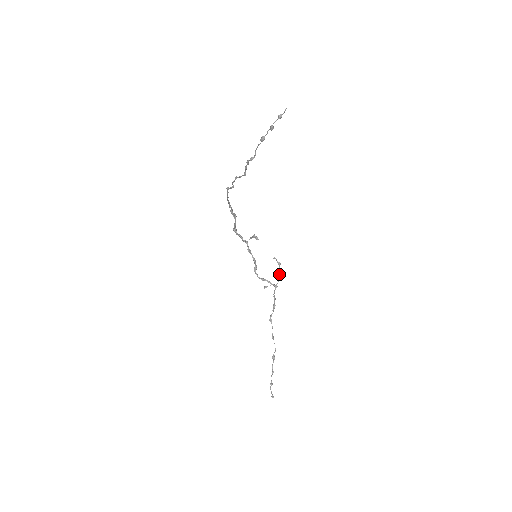
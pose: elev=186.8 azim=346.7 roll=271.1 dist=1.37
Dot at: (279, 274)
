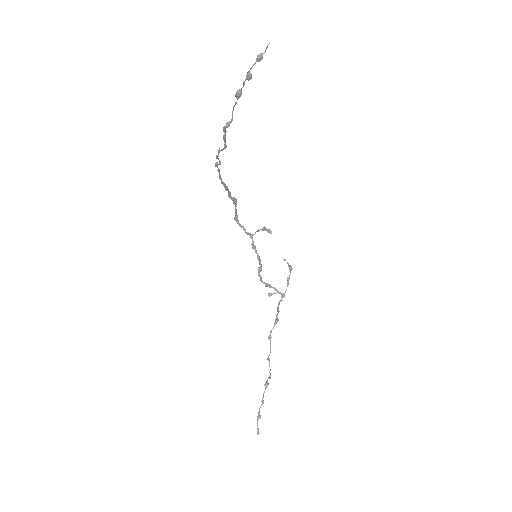
Dot at: occluded
